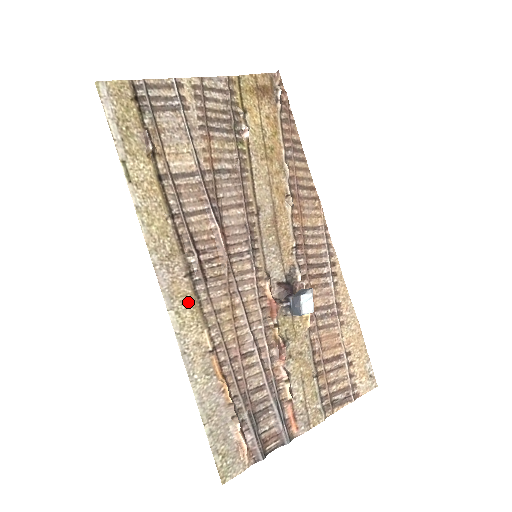
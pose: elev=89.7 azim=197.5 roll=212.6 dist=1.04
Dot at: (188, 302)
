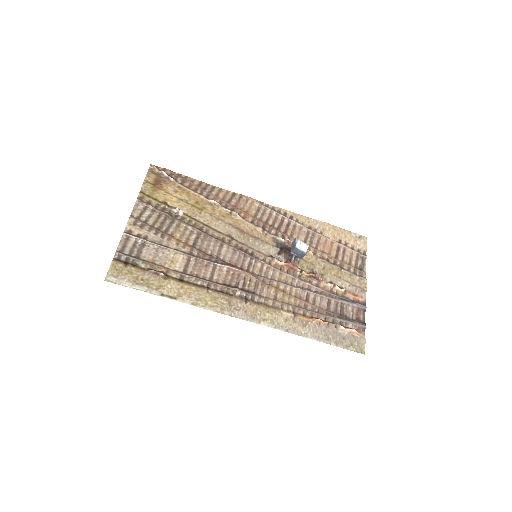
Dot at: (261, 311)
